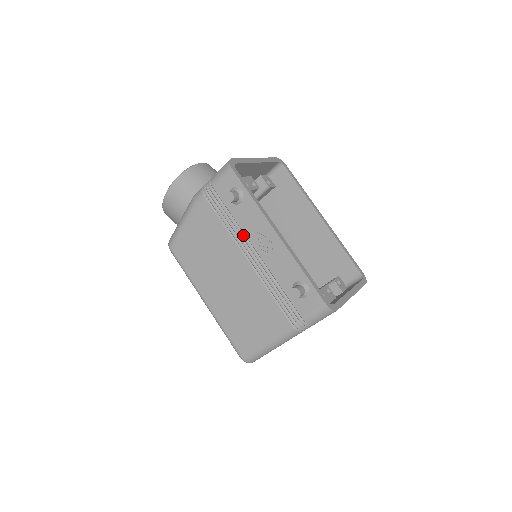
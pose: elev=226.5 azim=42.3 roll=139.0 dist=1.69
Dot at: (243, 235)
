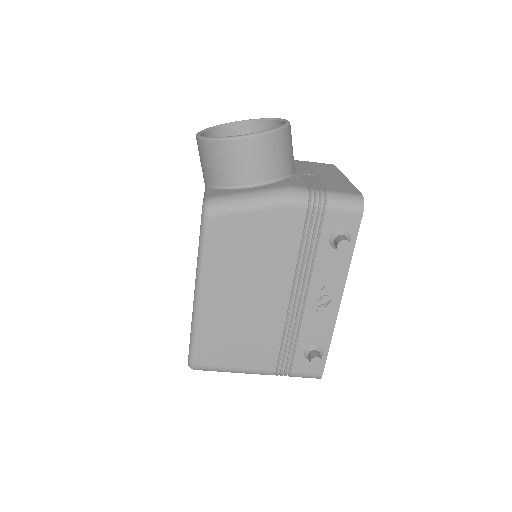
Dot at: (309, 275)
